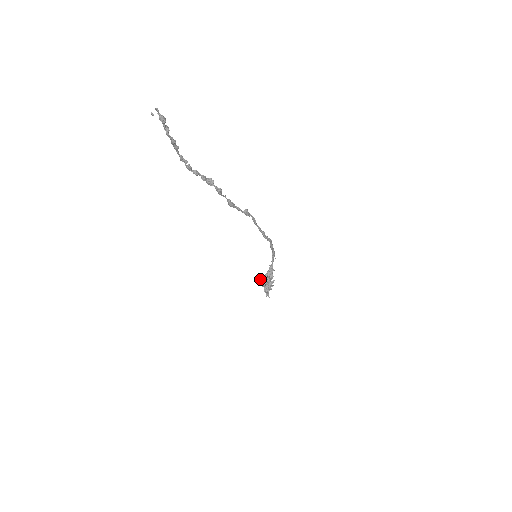
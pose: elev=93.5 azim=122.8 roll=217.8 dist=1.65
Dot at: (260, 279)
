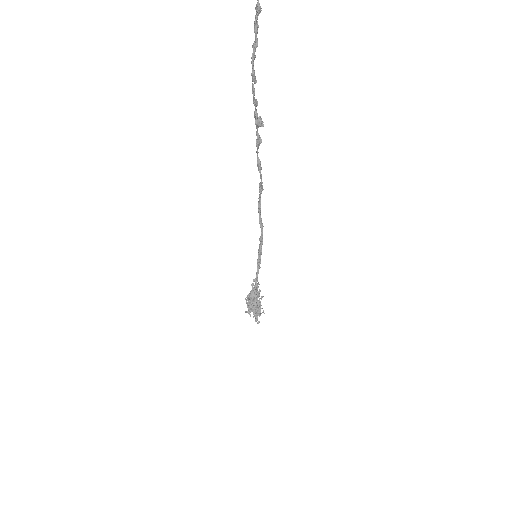
Dot at: (248, 299)
